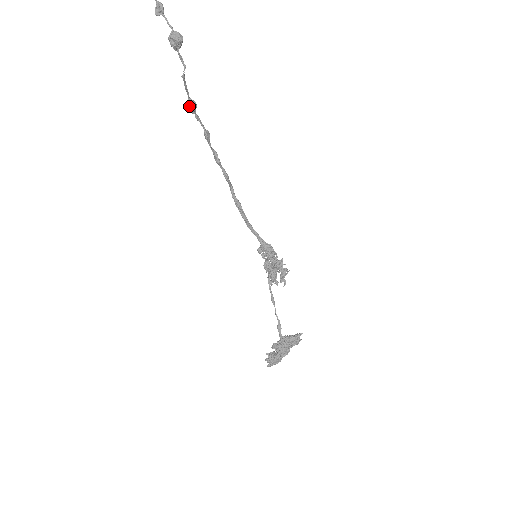
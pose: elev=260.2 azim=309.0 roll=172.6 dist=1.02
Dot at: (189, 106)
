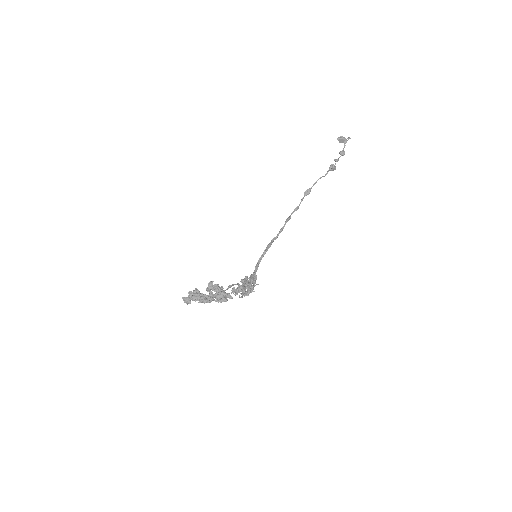
Dot at: (307, 190)
